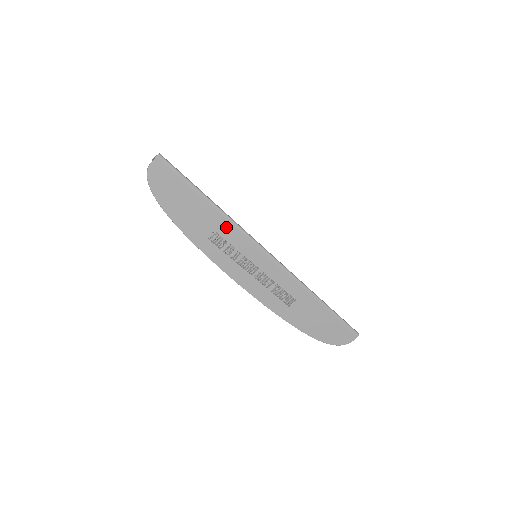
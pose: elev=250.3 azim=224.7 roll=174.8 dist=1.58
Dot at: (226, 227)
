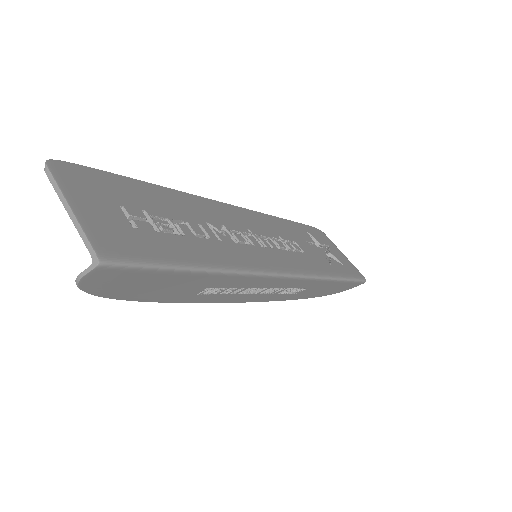
Dot at: (228, 280)
